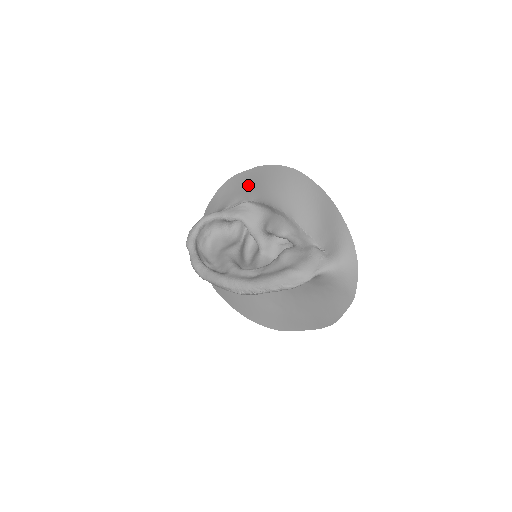
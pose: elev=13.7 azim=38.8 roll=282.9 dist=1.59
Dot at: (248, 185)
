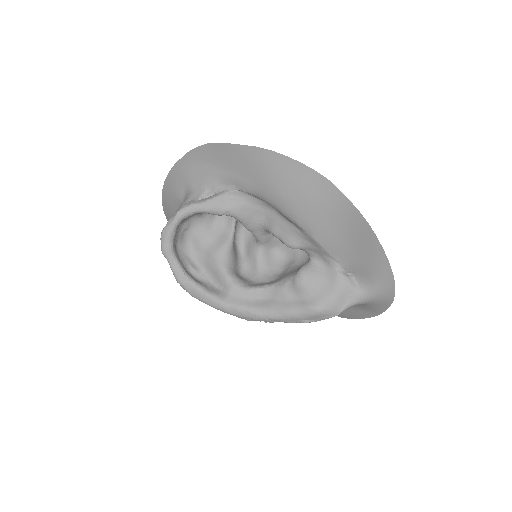
Dot at: (240, 168)
